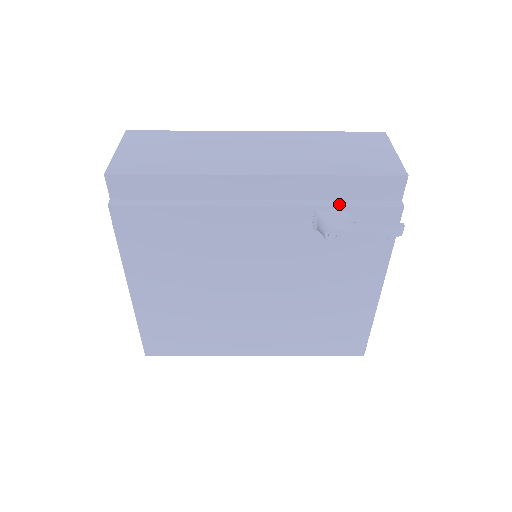
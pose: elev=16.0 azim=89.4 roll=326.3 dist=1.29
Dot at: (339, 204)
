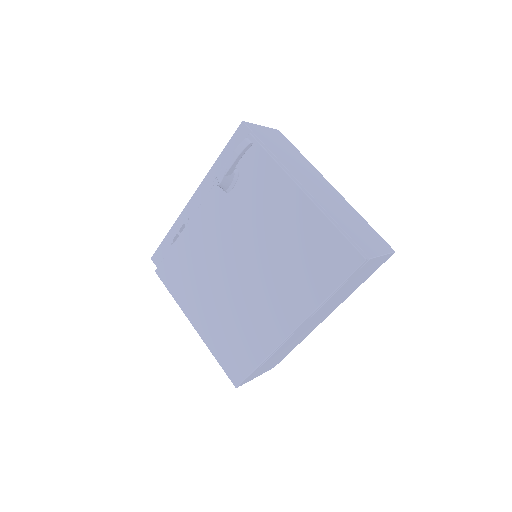
Dot at: occluded
